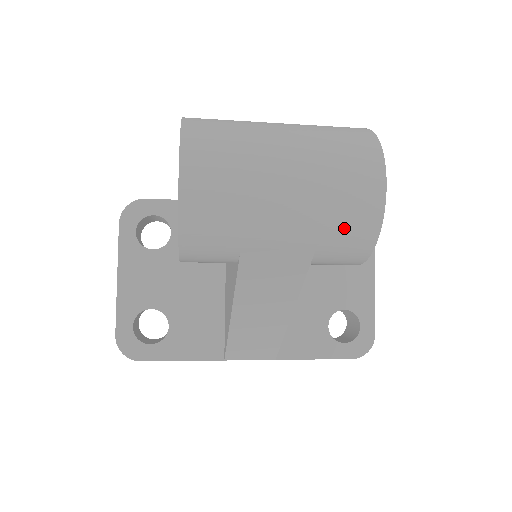
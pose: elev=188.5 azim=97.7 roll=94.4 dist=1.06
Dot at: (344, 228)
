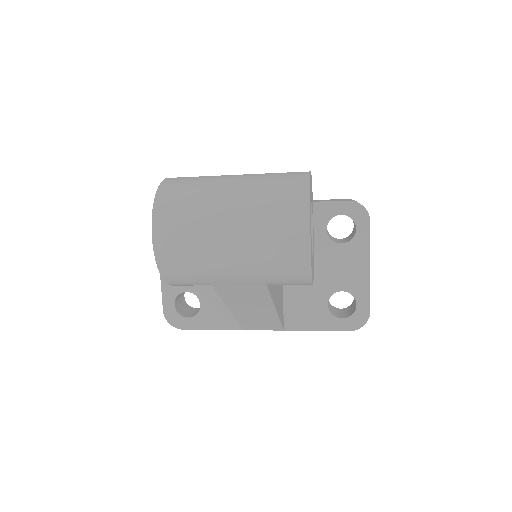
Dot at: (281, 269)
